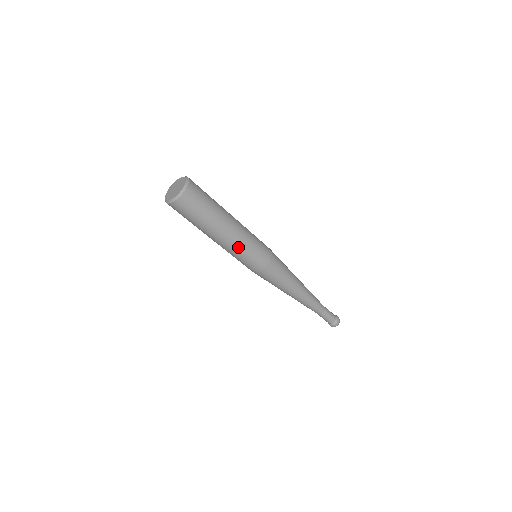
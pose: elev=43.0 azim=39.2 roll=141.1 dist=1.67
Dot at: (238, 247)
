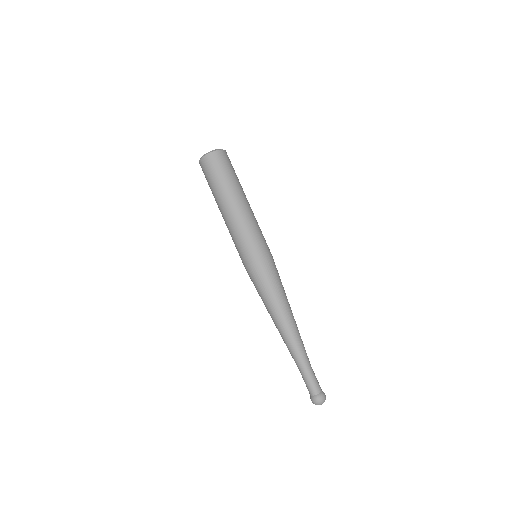
Dot at: (236, 227)
